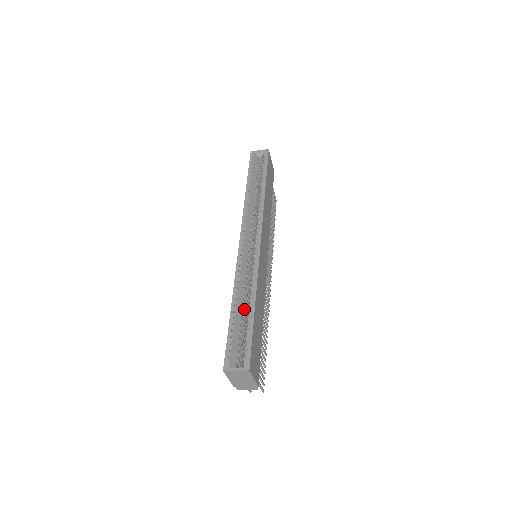
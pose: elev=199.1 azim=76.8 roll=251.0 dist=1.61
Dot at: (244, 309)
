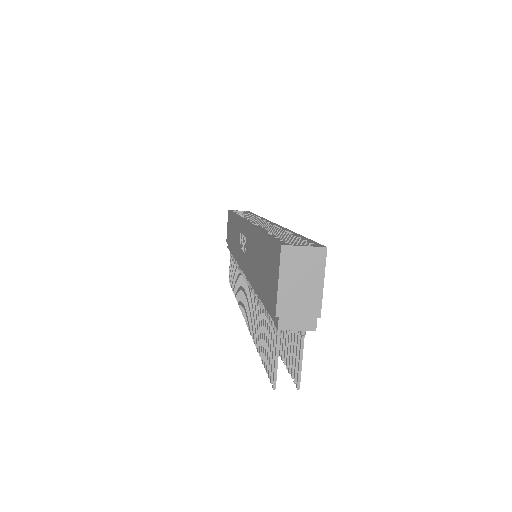
Dot at: occluded
